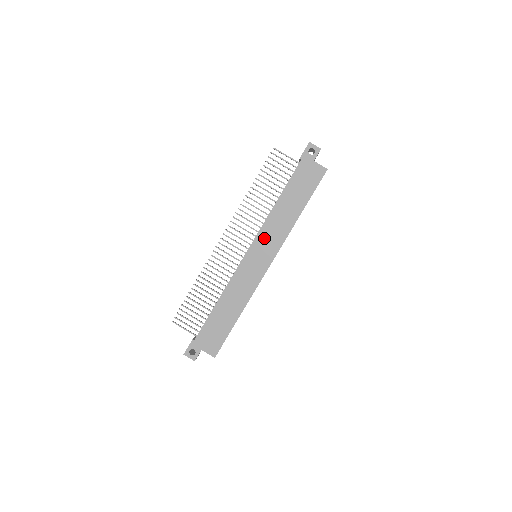
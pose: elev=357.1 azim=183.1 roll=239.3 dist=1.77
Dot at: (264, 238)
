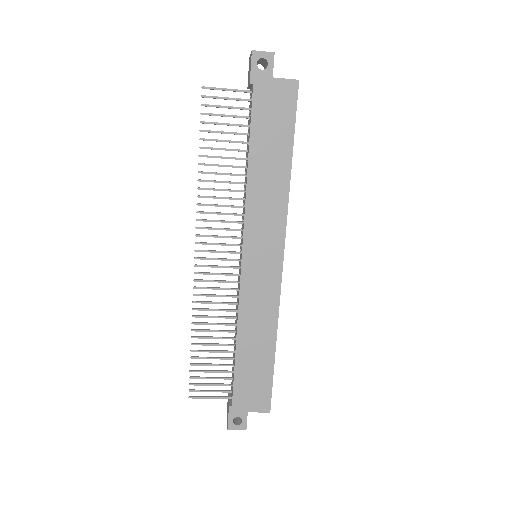
Dot at: (256, 228)
